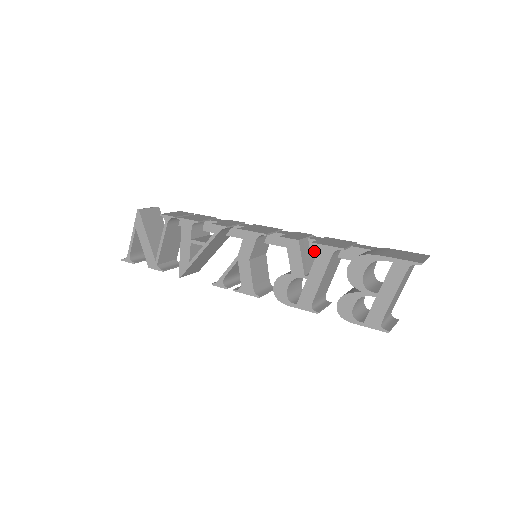
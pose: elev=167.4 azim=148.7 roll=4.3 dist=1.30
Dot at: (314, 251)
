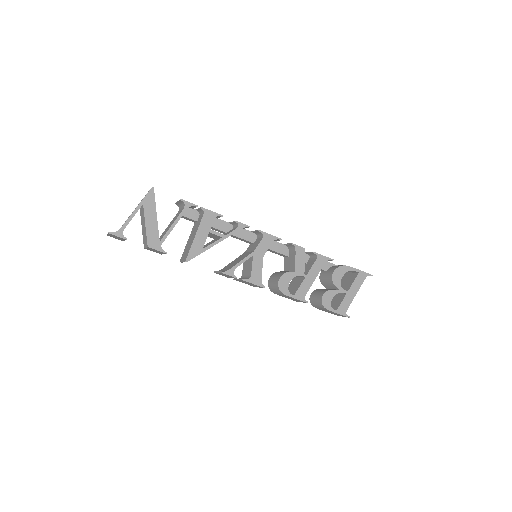
Dot at: occluded
